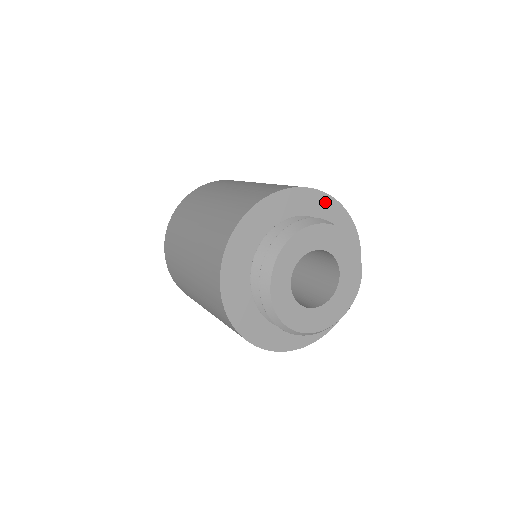
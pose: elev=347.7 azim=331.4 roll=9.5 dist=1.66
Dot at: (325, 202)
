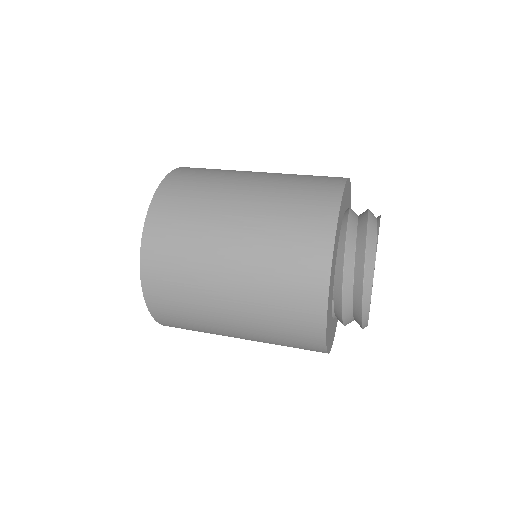
Dot at: occluded
